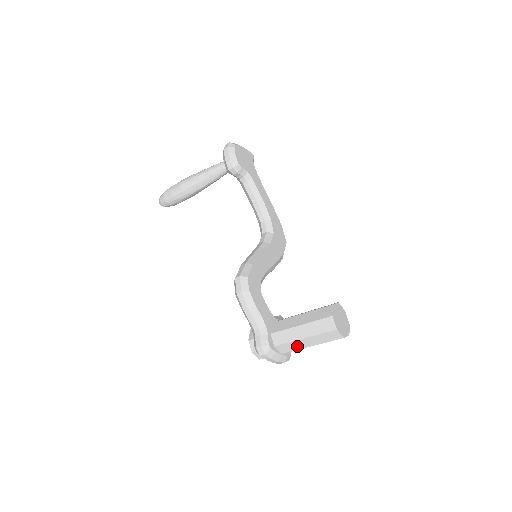
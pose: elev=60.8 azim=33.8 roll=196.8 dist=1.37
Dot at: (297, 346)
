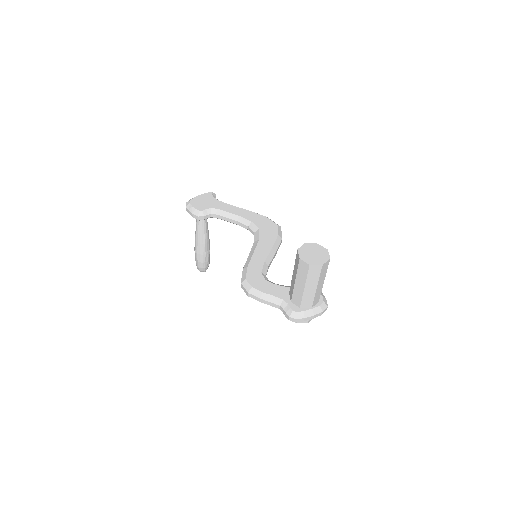
Dot at: (310, 296)
